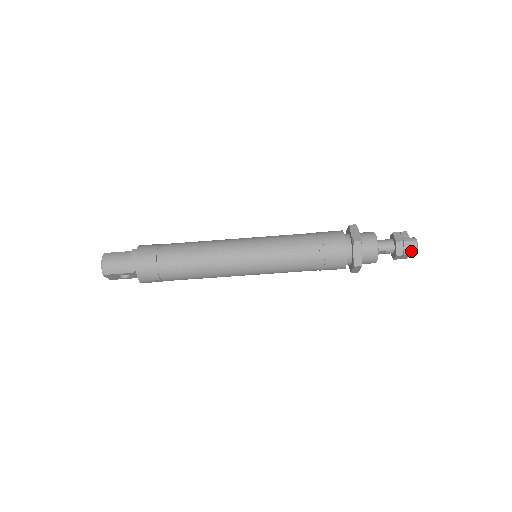
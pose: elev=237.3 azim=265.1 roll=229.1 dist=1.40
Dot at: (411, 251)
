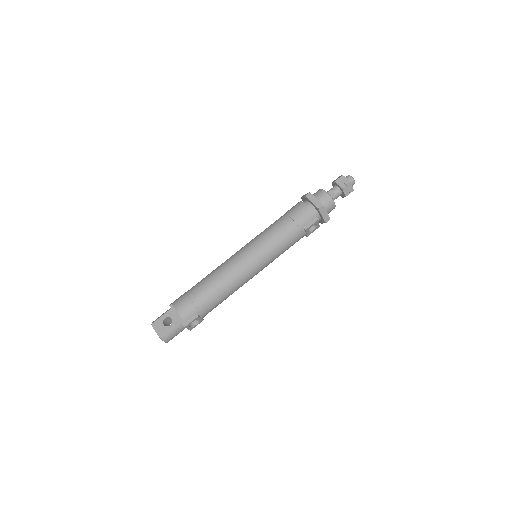
Dot at: (348, 179)
